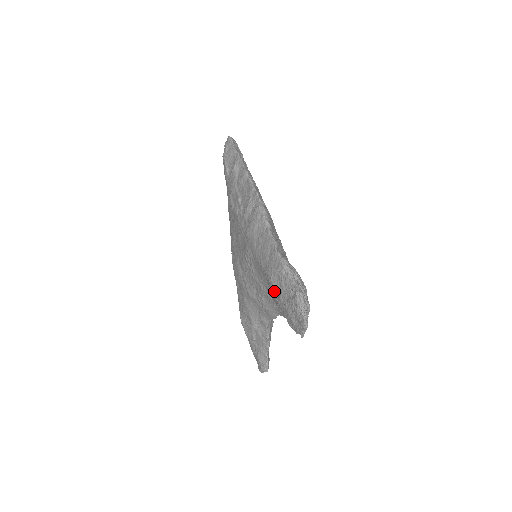
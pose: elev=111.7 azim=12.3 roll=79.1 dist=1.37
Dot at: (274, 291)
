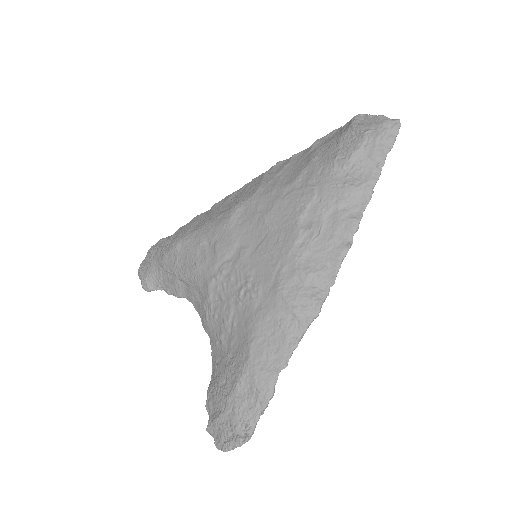
Dot at: (233, 378)
